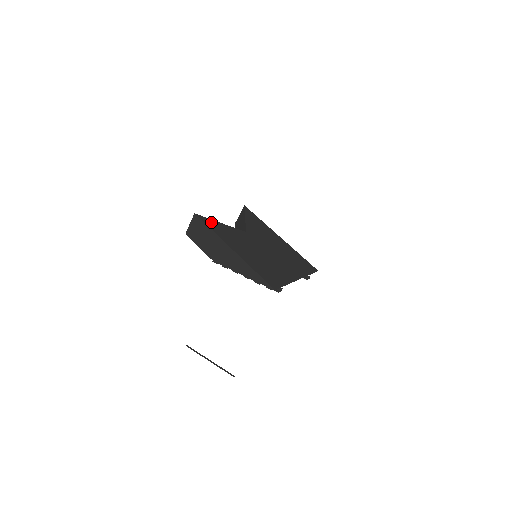
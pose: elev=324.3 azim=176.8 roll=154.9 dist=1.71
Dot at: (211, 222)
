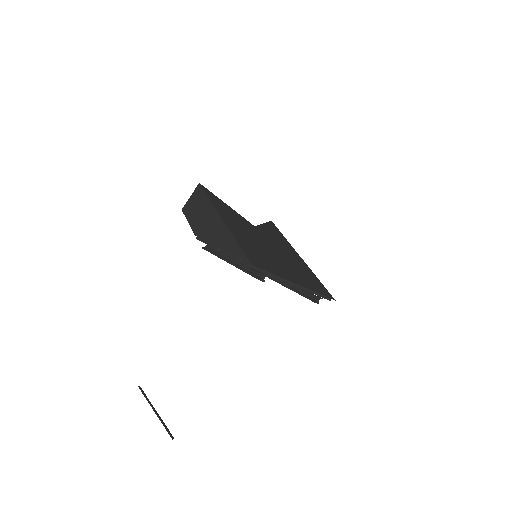
Dot at: (214, 196)
